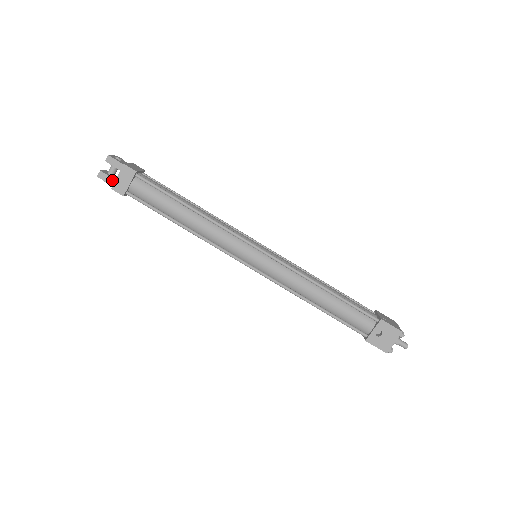
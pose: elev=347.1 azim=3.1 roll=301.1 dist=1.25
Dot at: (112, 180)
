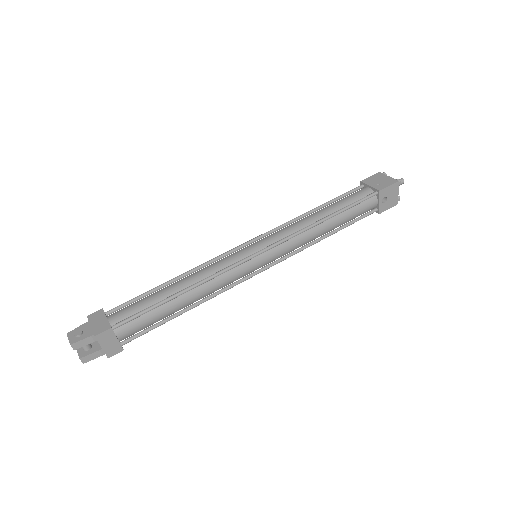
Dot at: (98, 352)
